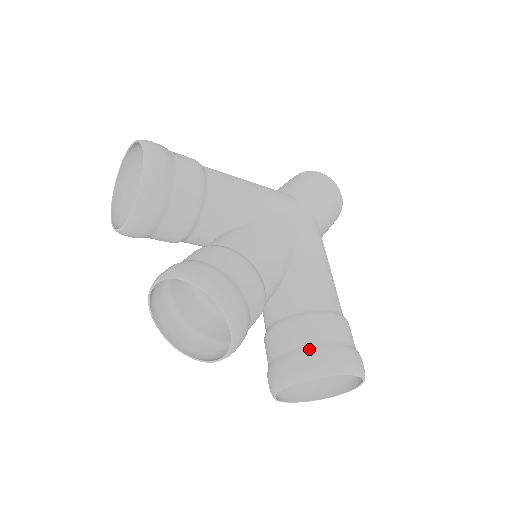
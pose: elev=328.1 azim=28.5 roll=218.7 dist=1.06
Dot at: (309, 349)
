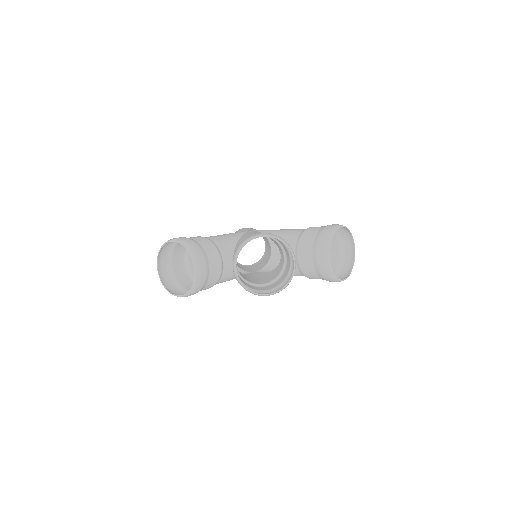
Dot at: (317, 236)
